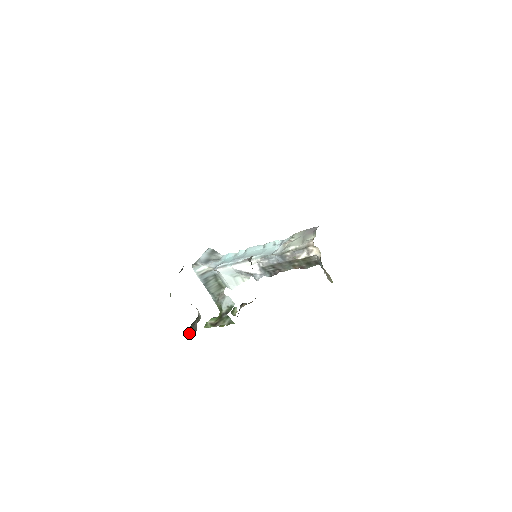
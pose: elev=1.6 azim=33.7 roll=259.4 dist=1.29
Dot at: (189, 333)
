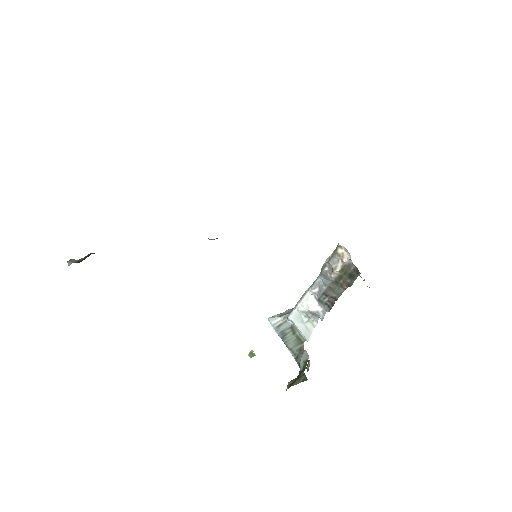
Dot at: occluded
